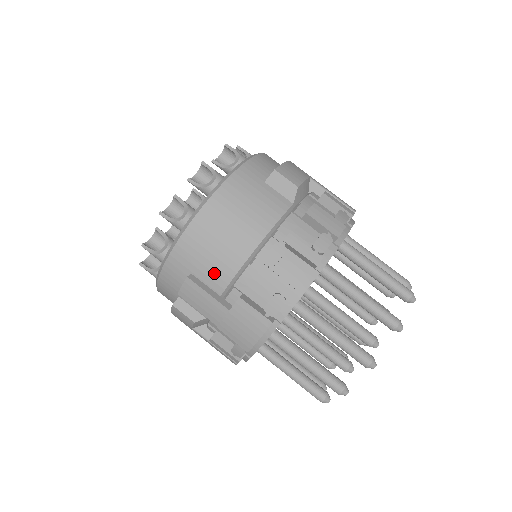
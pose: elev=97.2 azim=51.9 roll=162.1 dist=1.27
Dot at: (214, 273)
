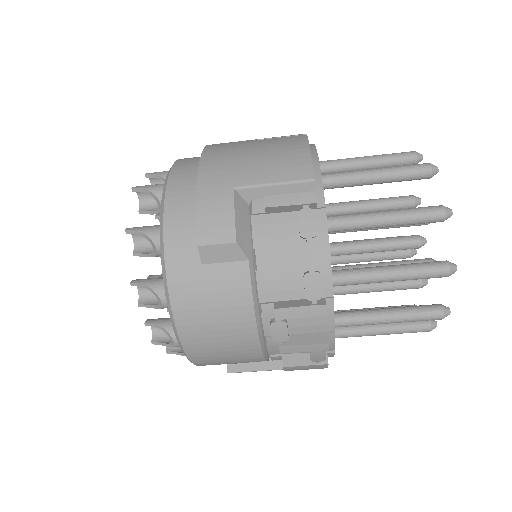
Dot at: (244, 359)
